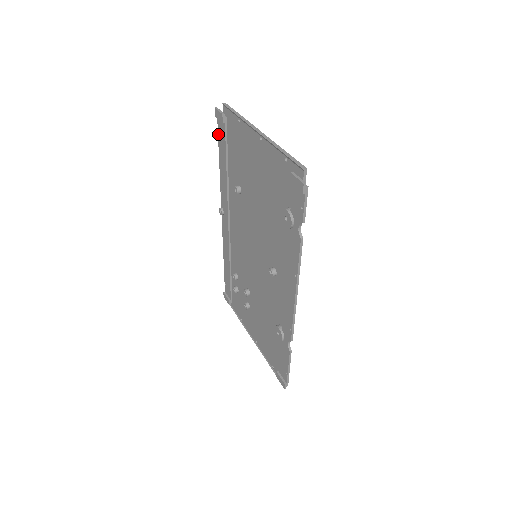
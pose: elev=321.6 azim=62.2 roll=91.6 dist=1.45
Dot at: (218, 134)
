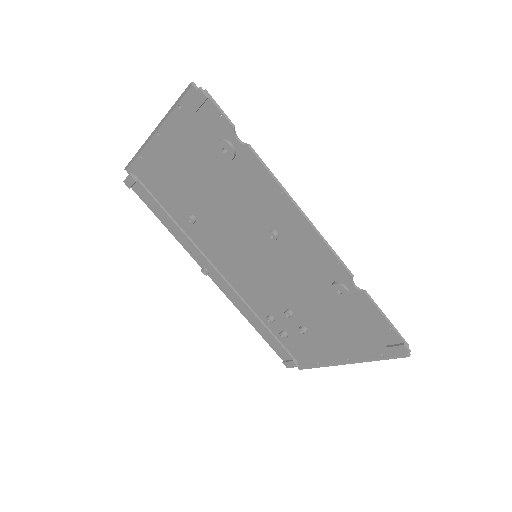
Dot at: (144, 202)
